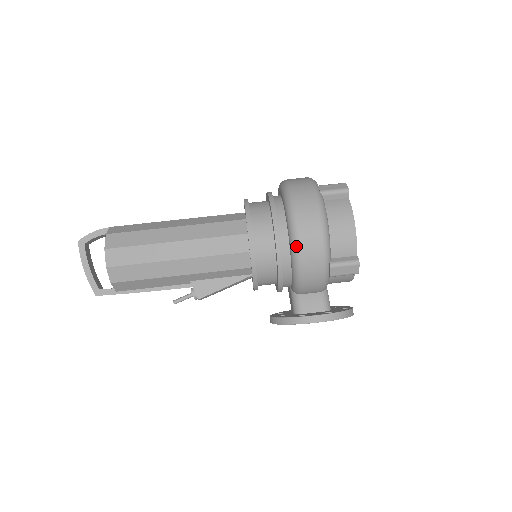
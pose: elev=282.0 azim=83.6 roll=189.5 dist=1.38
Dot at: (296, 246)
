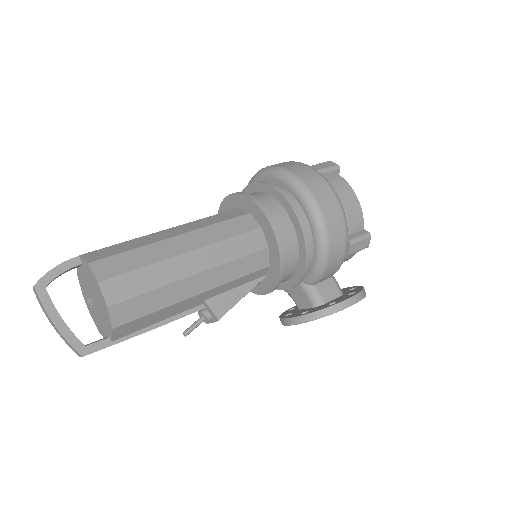
Dot at: (323, 228)
